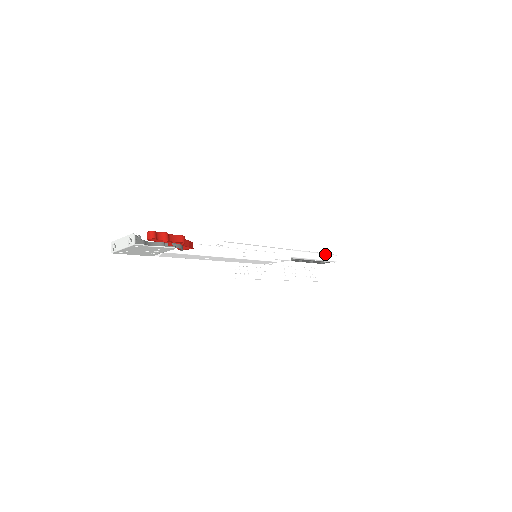
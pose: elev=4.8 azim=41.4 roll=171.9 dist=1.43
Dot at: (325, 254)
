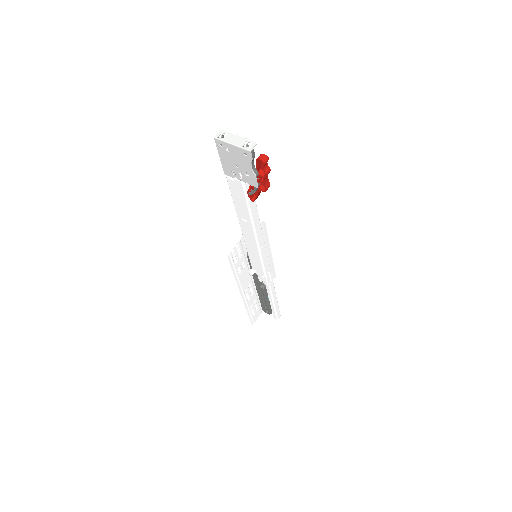
Dot at: occluded
